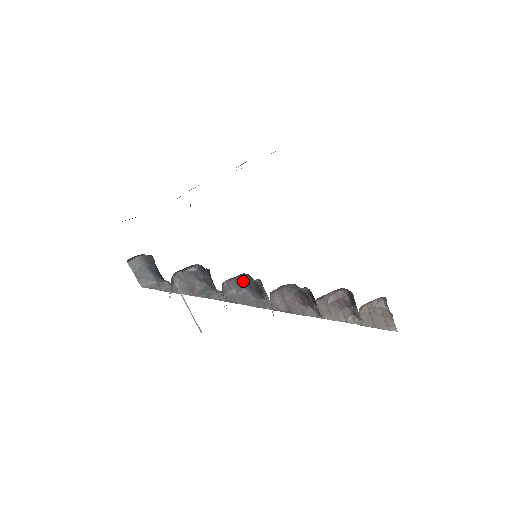
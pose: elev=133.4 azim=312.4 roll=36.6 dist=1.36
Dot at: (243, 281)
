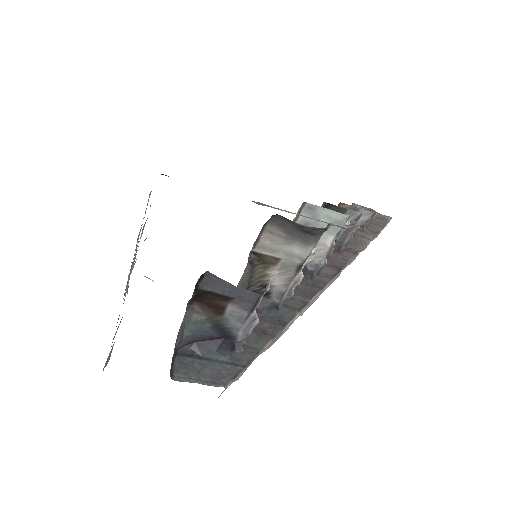
Dot at: occluded
